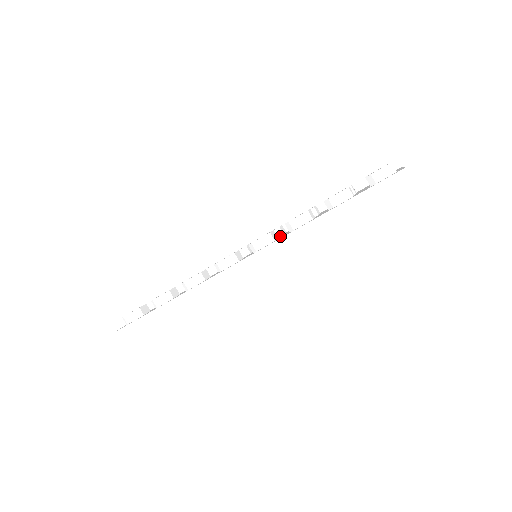
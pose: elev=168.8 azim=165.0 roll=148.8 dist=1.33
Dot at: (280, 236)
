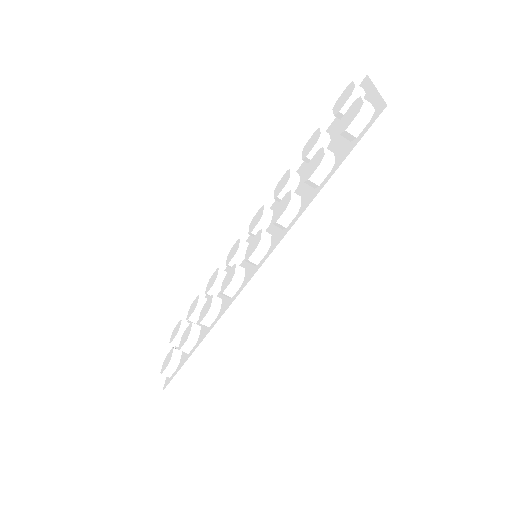
Dot at: (269, 223)
